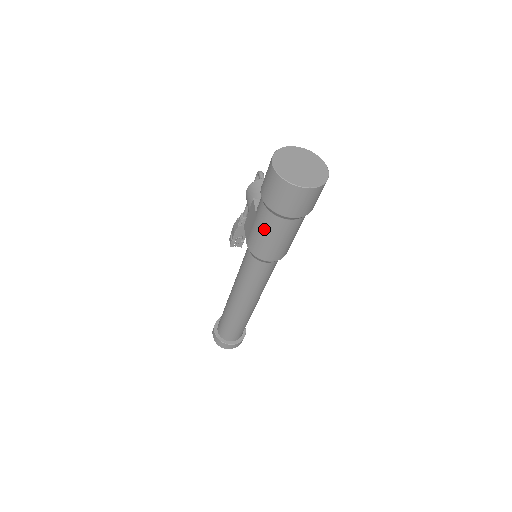
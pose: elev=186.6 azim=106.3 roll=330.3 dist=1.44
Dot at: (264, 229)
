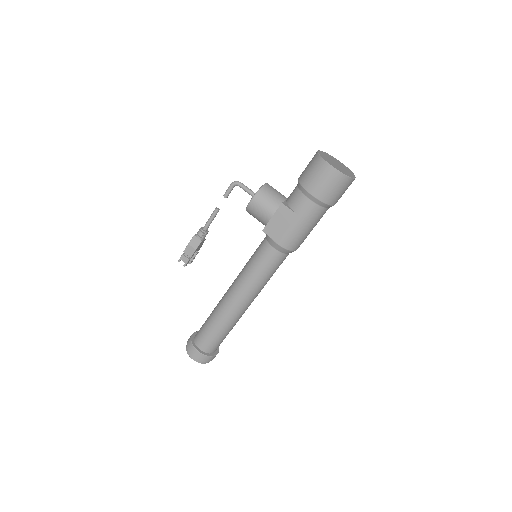
Dot at: (309, 223)
